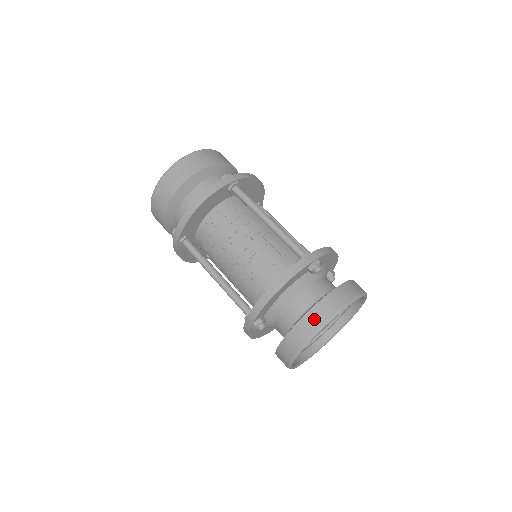
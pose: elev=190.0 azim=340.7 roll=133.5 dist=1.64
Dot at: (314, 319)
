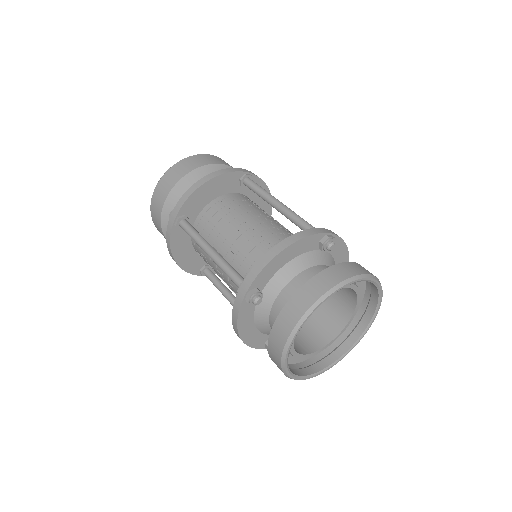
Dot at: (325, 280)
